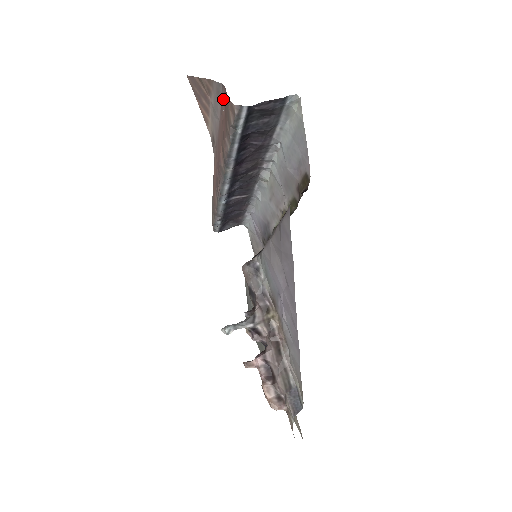
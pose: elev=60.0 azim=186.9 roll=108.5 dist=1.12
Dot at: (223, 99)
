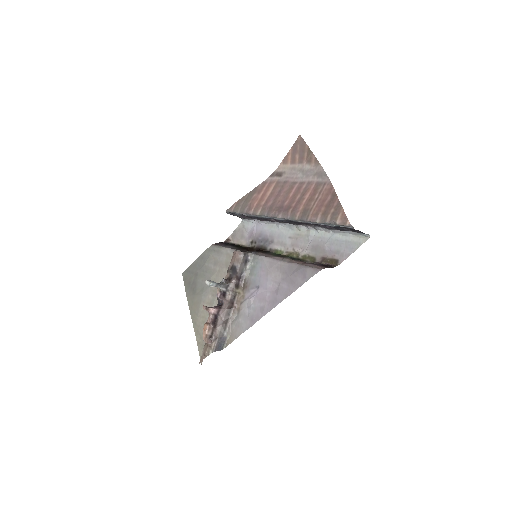
Dot at: (325, 188)
